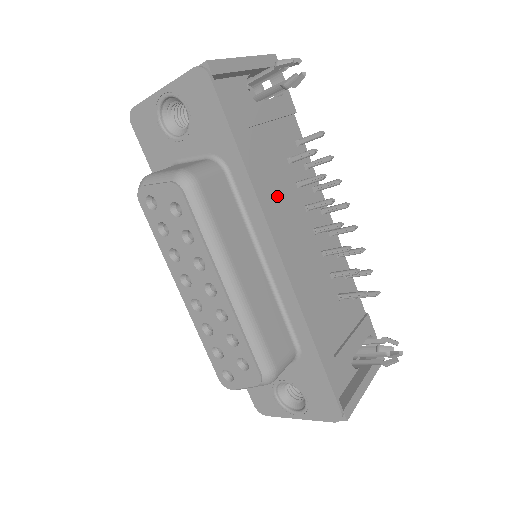
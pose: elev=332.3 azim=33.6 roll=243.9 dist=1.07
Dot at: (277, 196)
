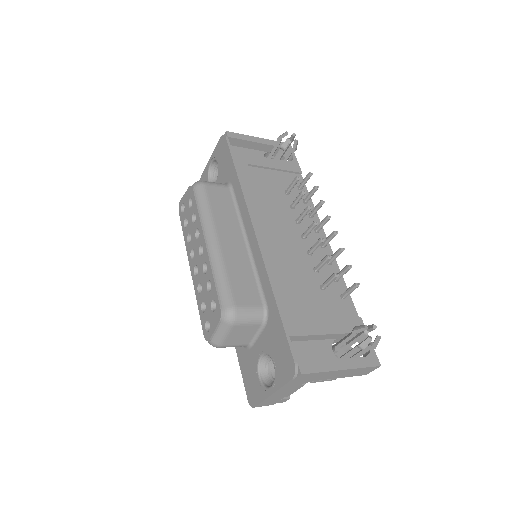
Dot at: (266, 204)
